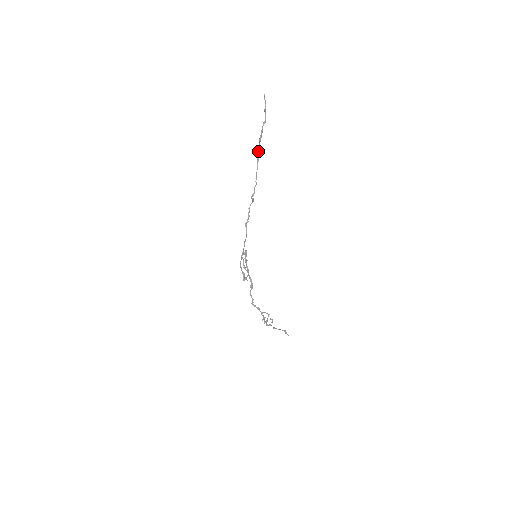
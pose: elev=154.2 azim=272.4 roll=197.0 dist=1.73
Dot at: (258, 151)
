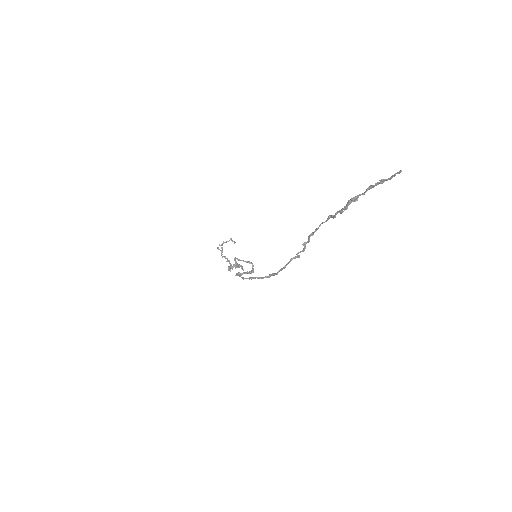
Dot at: occluded
